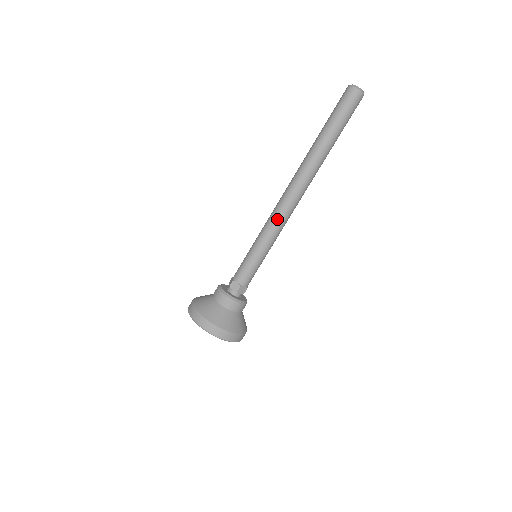
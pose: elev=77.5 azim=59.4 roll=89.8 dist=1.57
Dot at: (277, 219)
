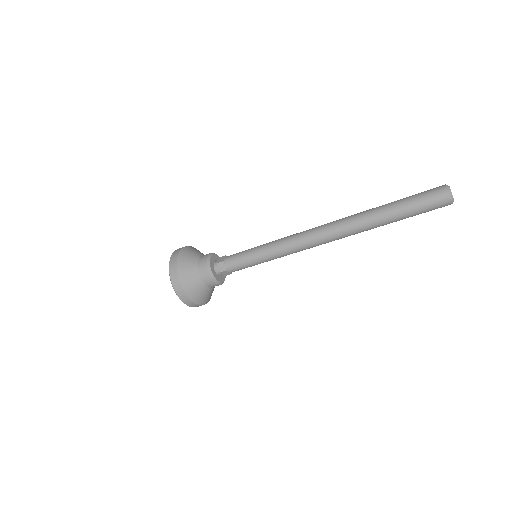
Dot at: (292, 237)
